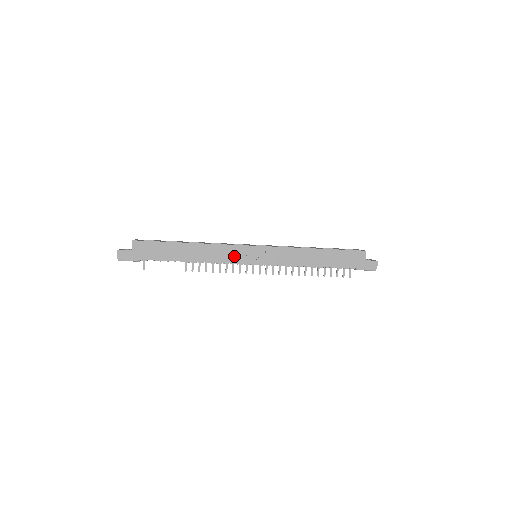
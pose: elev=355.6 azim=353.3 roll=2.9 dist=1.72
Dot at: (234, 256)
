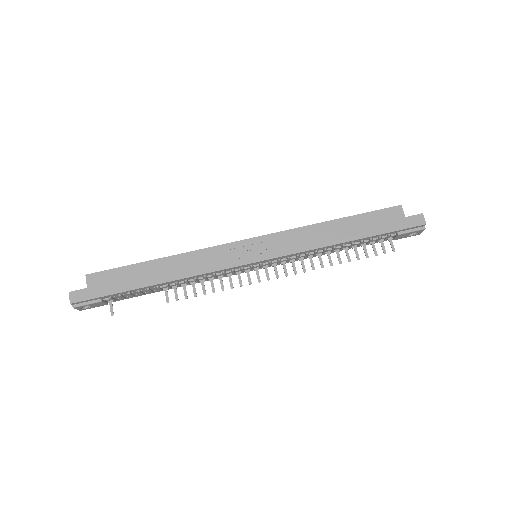
Dot at: (224, 259)
